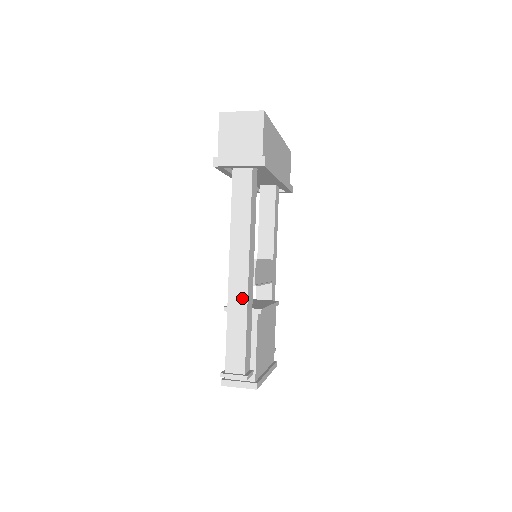
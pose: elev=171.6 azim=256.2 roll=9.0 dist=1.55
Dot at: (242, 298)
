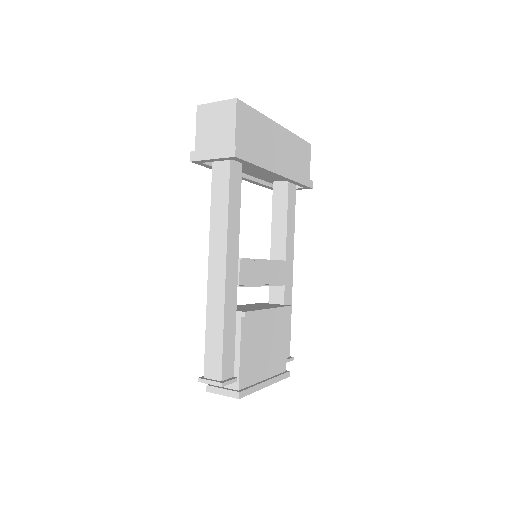
Dot at: (219, 299)
